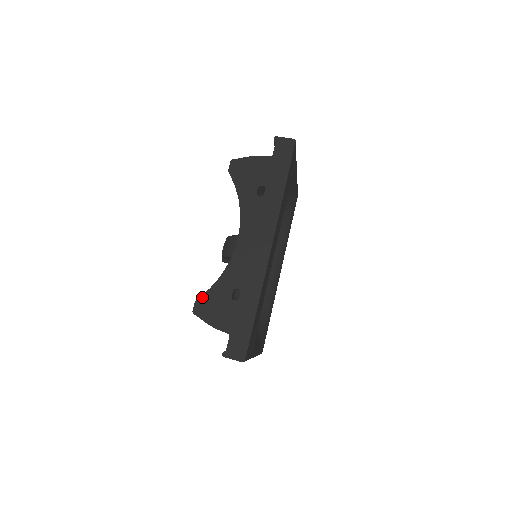
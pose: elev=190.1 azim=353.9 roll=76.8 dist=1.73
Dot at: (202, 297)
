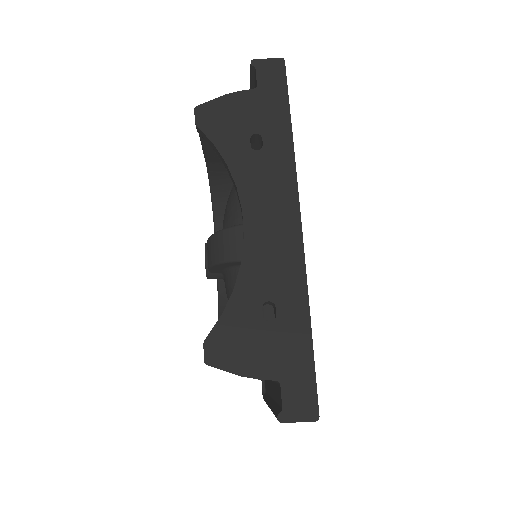
Dot at: (213, 332)
